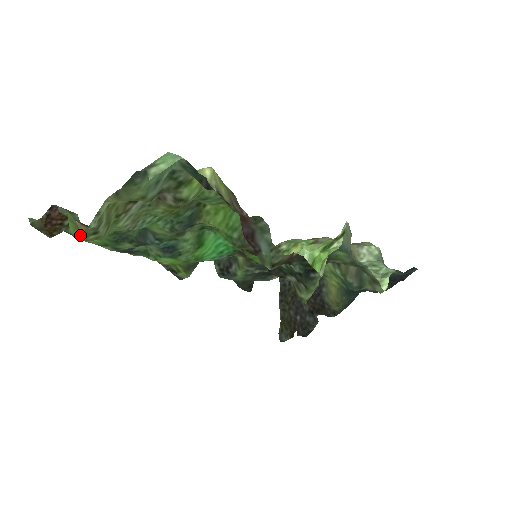
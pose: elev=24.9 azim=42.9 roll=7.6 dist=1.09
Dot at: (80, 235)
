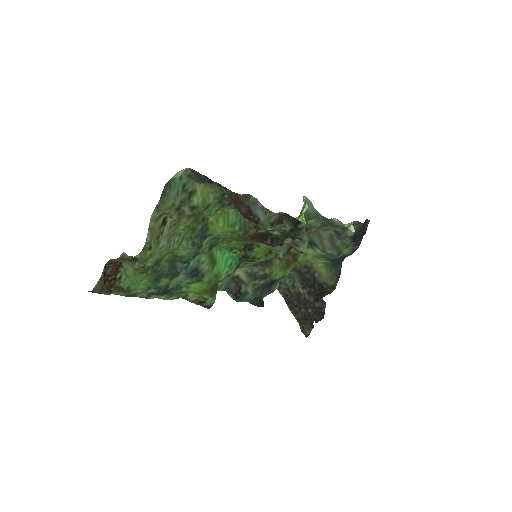
Dot at: (142, 250)
